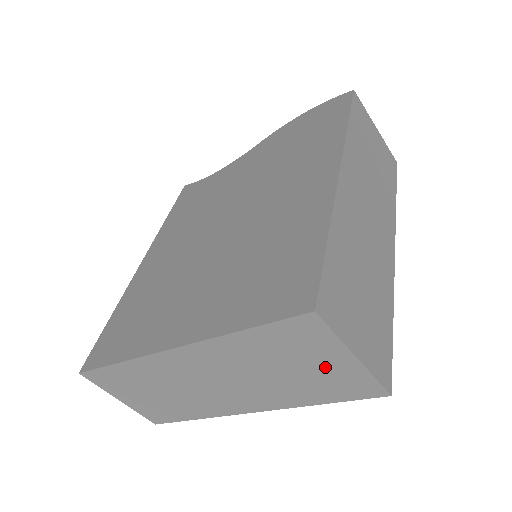
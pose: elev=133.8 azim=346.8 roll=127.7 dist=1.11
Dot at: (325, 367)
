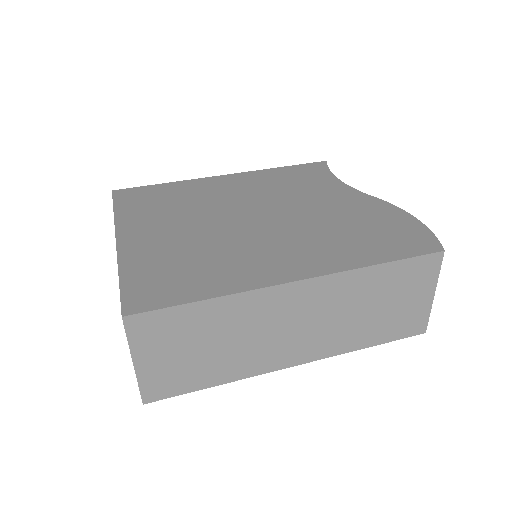
Dot at: occluded
